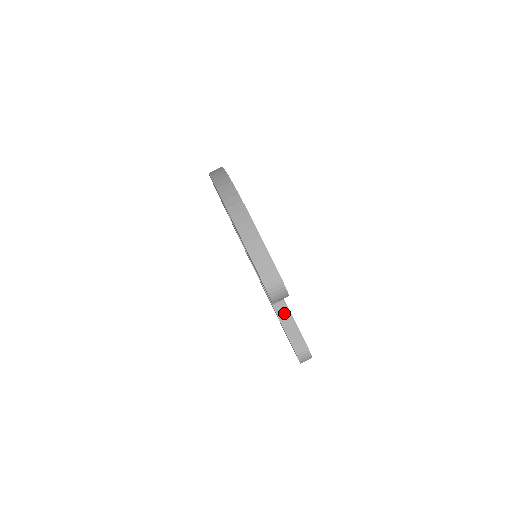
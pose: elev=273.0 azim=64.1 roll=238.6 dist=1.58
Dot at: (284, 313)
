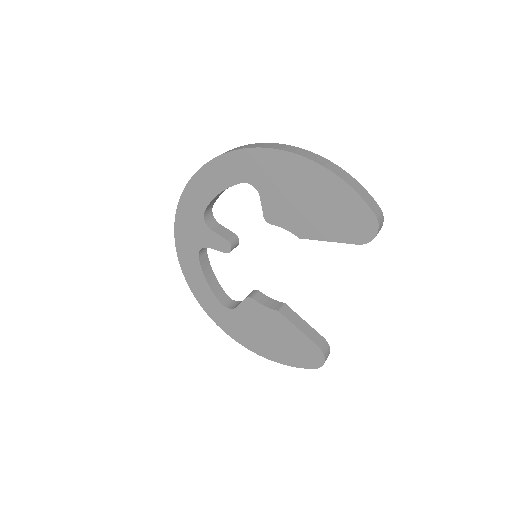
Dot at: (292, 315)
